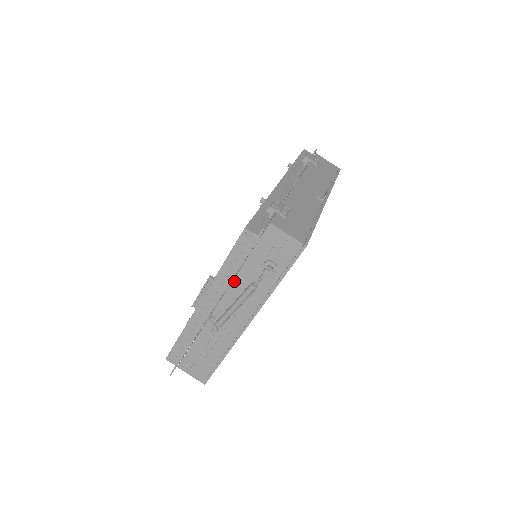
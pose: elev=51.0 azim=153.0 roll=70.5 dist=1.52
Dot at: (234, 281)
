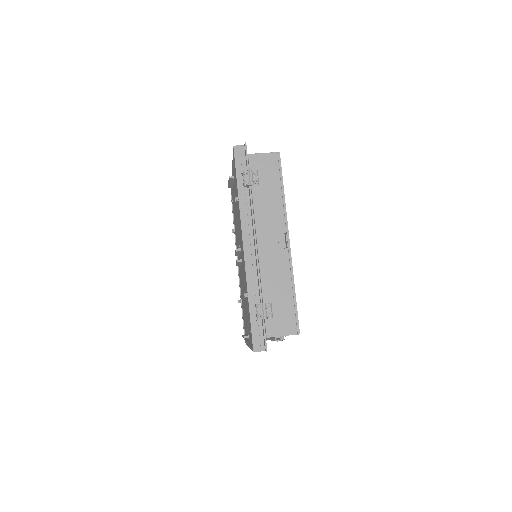
Dot at: occluded
